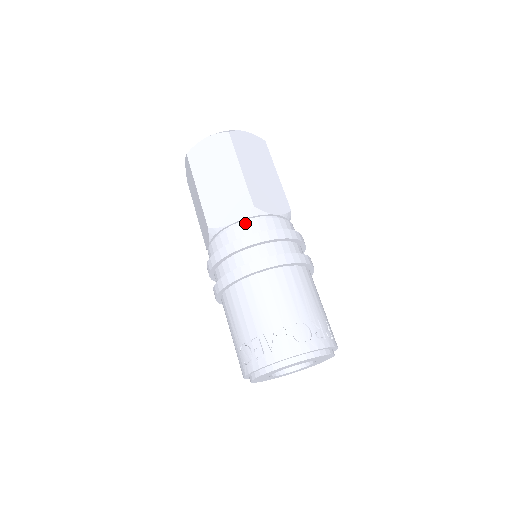
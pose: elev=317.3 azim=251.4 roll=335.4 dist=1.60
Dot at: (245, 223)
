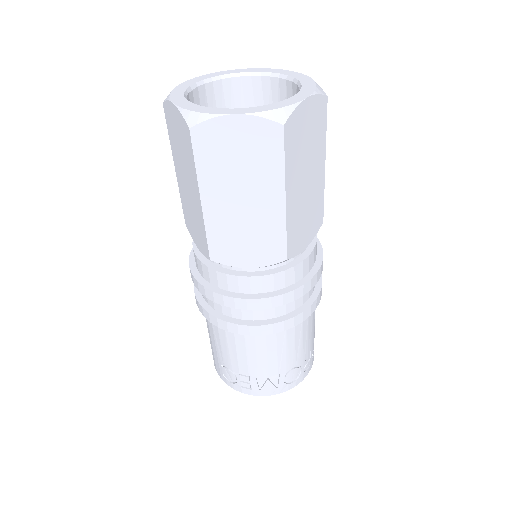
Dot at: (268, 275)
